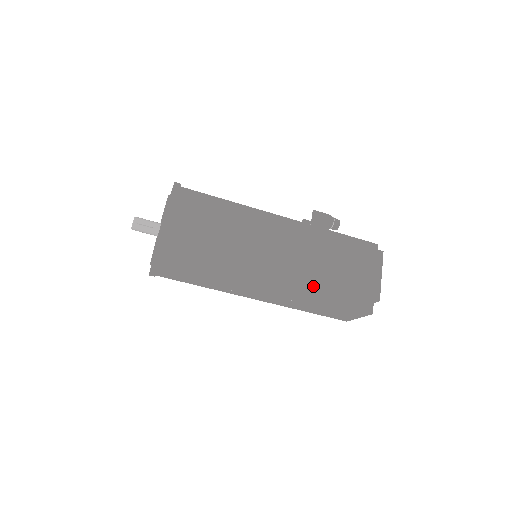
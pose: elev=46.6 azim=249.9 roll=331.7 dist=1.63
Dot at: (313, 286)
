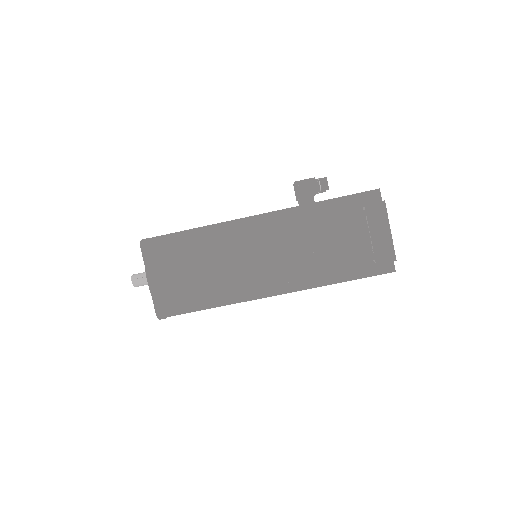
Dot at: occluded
